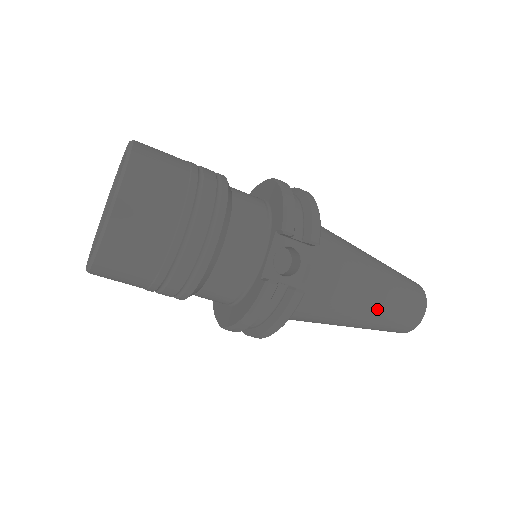
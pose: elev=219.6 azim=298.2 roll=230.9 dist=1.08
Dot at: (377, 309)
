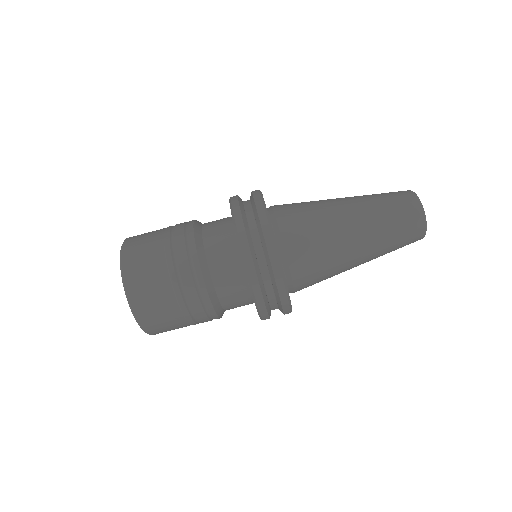
Dot at: (354, 198)
